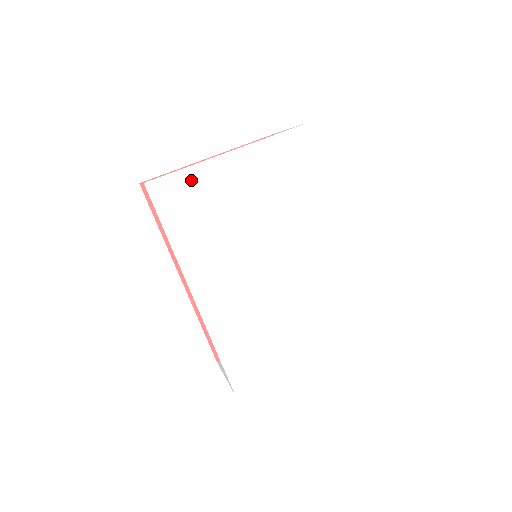
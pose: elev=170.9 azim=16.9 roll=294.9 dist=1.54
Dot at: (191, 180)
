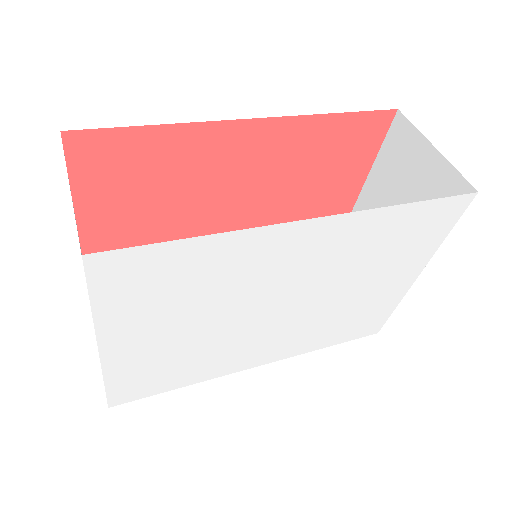
Dot at: (123, 377)
